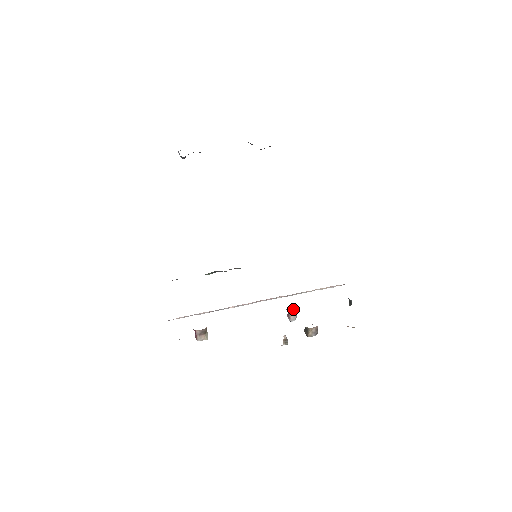
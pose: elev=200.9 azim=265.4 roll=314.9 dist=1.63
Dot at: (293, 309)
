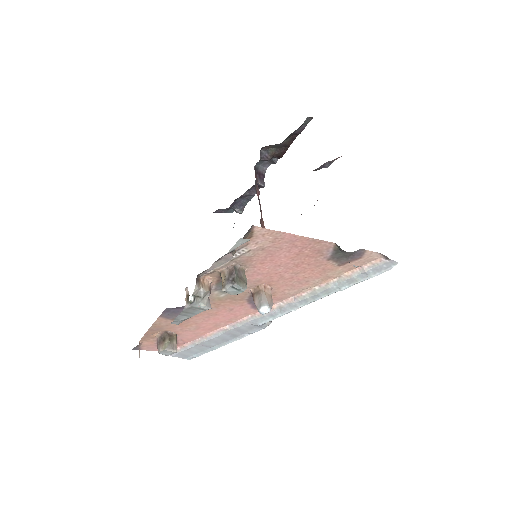
Dot at: (255, 287)
